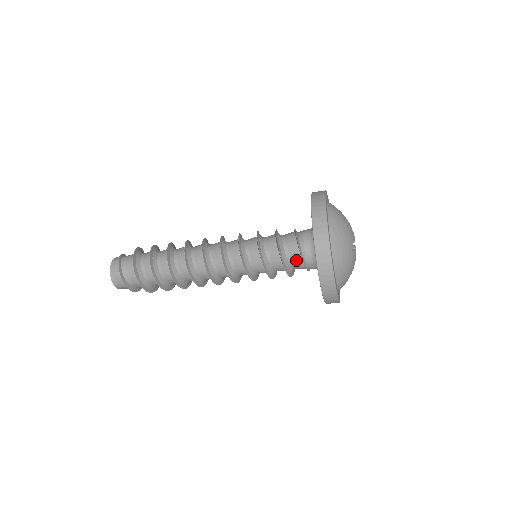
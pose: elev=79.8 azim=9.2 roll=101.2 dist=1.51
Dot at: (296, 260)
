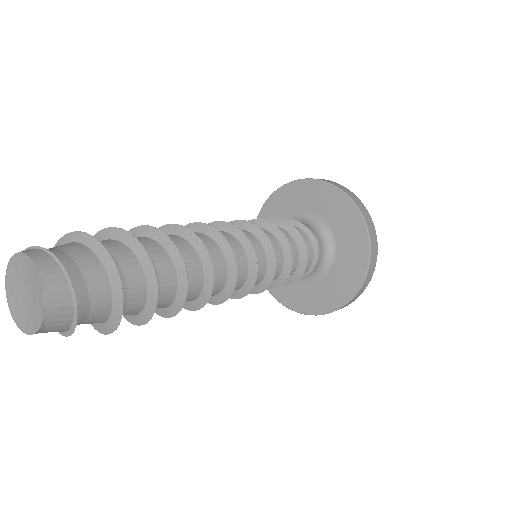
Dot at: occluded
